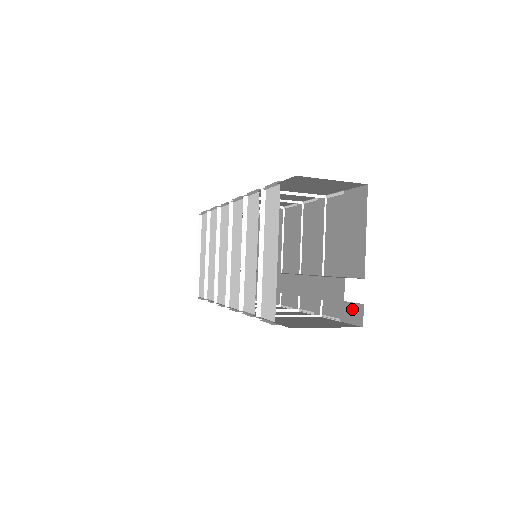
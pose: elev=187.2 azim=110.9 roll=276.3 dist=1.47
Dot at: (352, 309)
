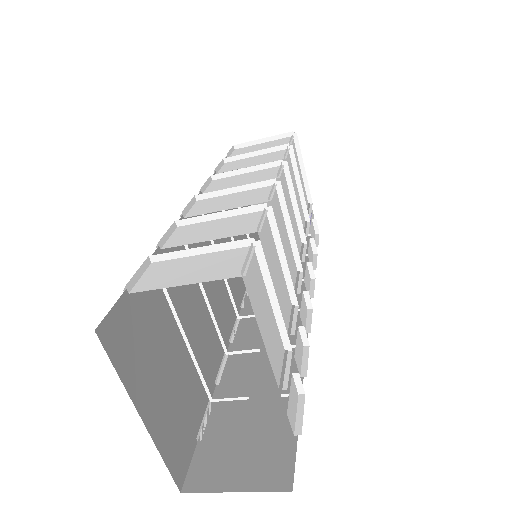
Dot at: occluded
